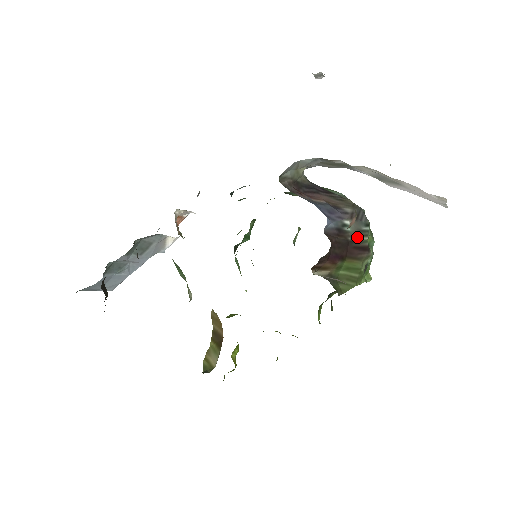
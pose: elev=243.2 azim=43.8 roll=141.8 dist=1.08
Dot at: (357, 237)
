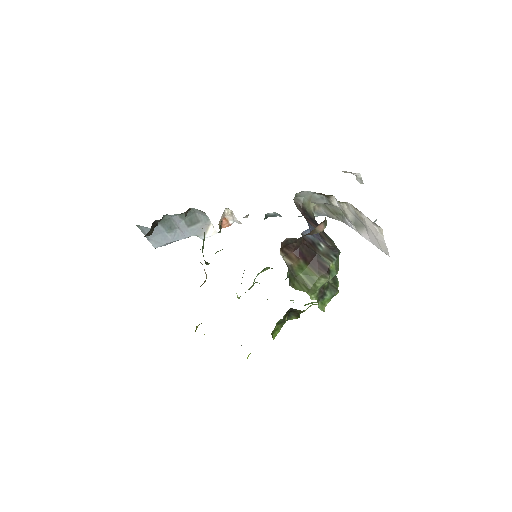
Dot at: (324, 256)
